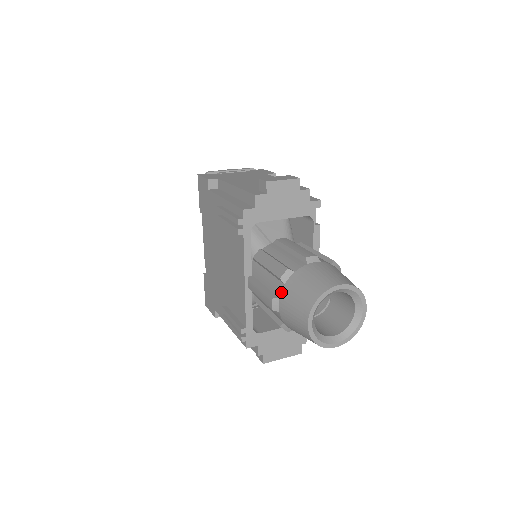
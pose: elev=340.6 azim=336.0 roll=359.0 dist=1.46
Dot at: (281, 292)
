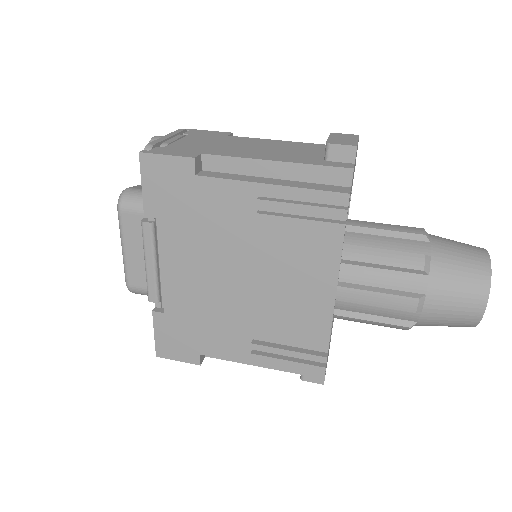
Dot at: (428, 286)
